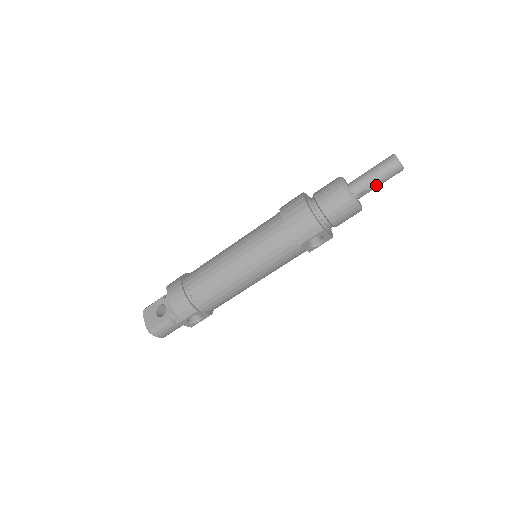
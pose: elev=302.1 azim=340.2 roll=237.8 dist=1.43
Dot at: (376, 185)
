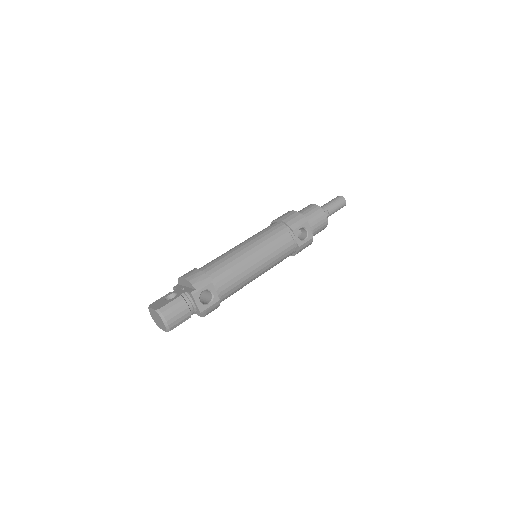
Dot at: (333, 209)
